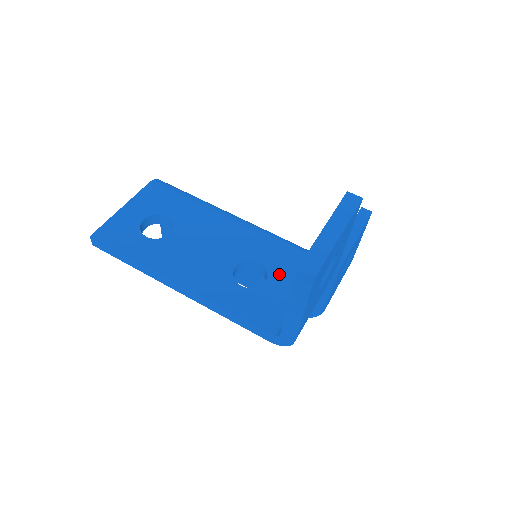
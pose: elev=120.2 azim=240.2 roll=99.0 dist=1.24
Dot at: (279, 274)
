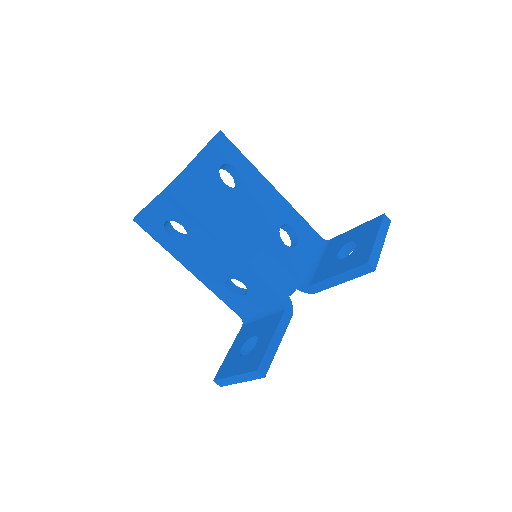
Dot at: (255, 296)
